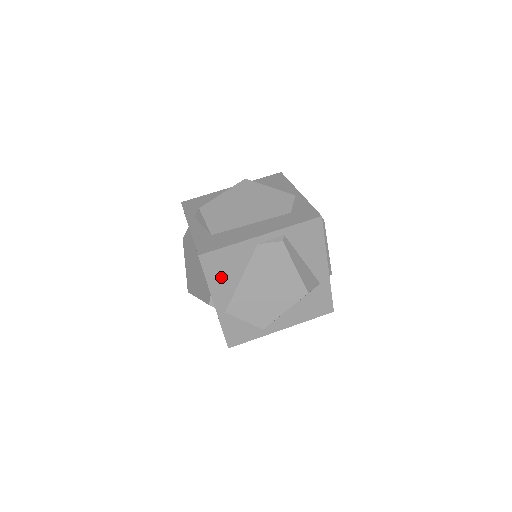
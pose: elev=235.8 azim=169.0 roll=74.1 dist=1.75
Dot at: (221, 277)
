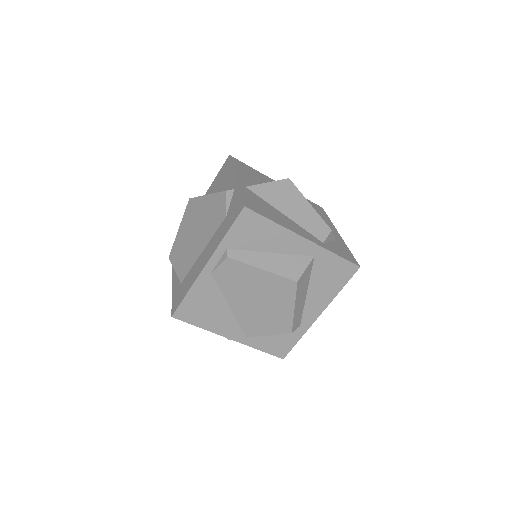
Dot at: (210, 317)
